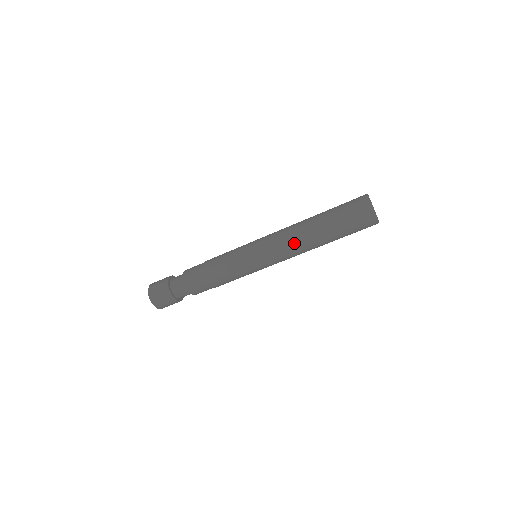
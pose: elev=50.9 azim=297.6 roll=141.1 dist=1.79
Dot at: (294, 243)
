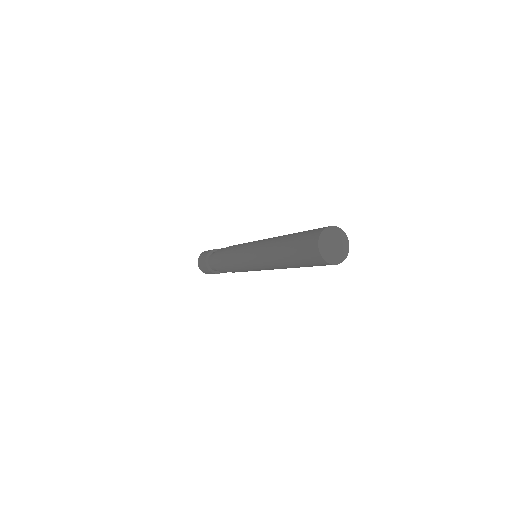
Dot at: (270, 265)
